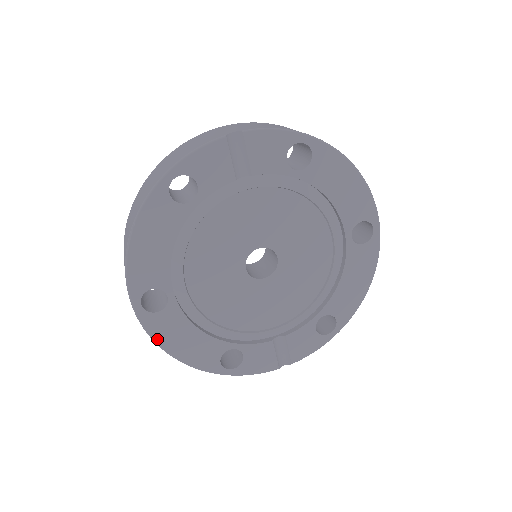
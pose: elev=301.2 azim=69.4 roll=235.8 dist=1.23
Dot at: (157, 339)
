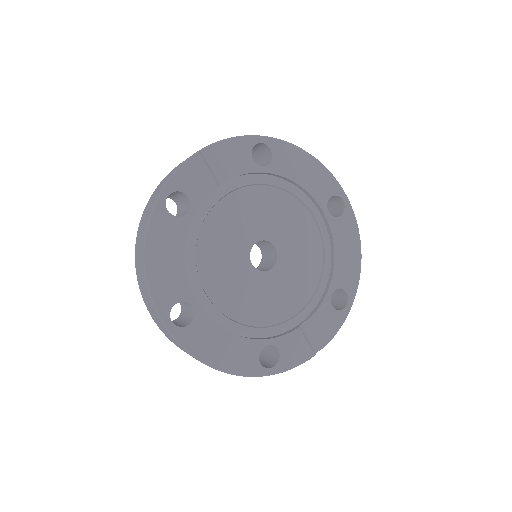
Dot at: (196, 353)
